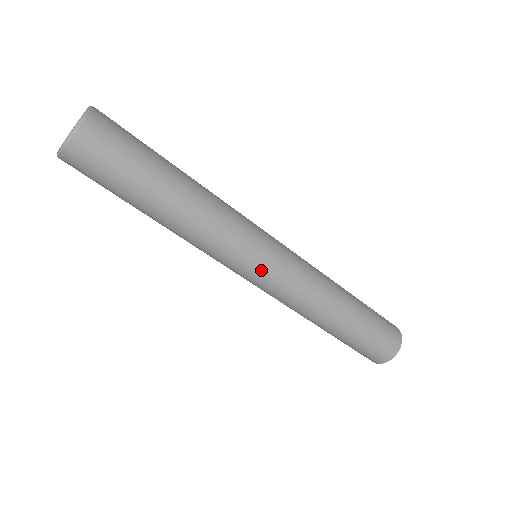
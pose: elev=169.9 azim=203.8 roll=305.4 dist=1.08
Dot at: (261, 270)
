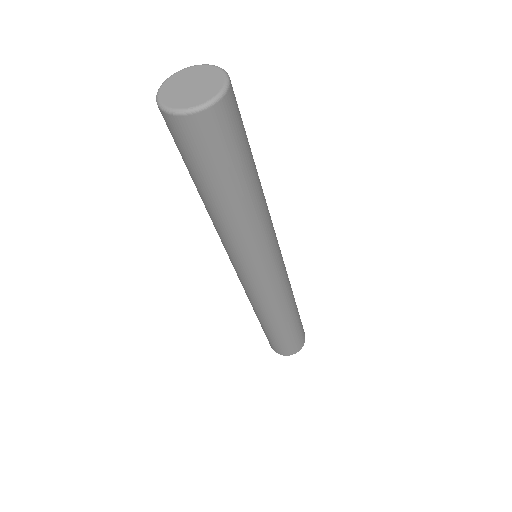
Dot at: (274, 270)
